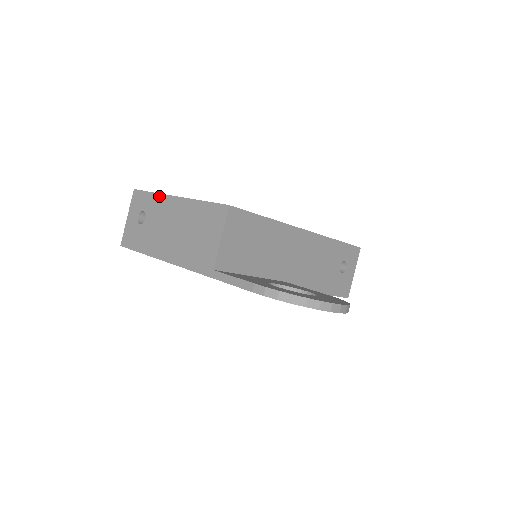
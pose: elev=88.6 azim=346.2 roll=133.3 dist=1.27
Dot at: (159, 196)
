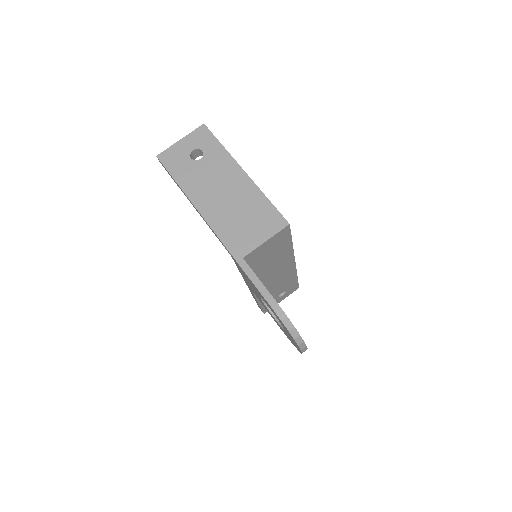
Dot at: (228, 155)
